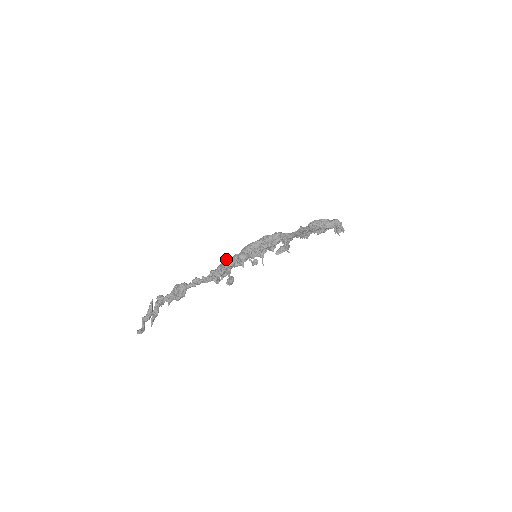
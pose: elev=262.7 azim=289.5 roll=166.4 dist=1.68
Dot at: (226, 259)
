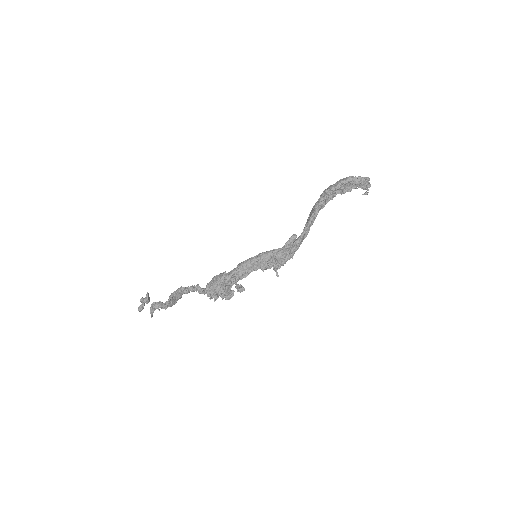
Dot at: (222, 276)
